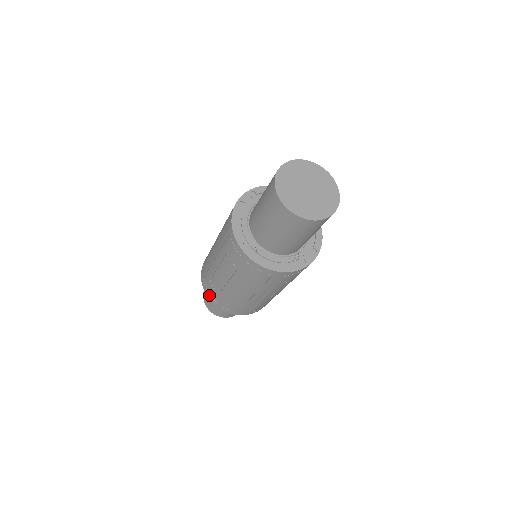
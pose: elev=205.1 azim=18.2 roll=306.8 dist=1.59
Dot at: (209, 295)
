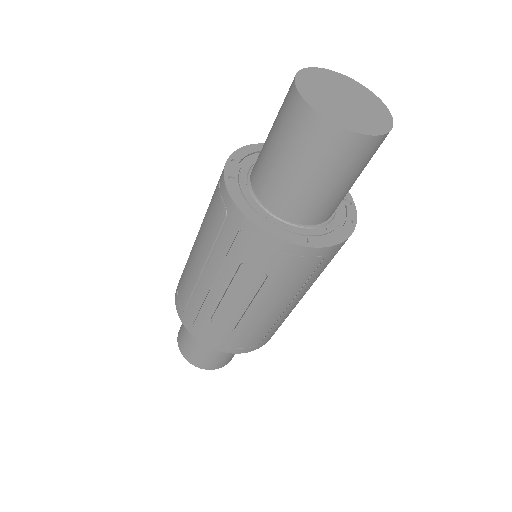
Dot at: occluded
